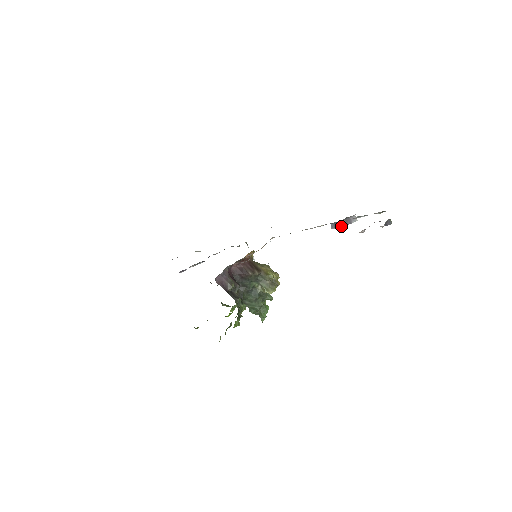
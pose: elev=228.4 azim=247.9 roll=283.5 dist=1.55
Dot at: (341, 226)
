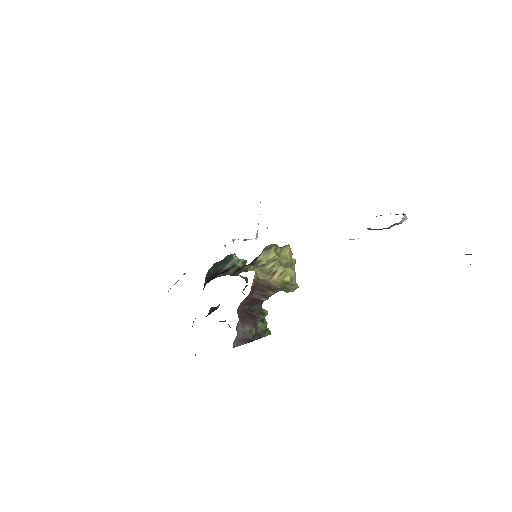
Dot at: (382, 229)
